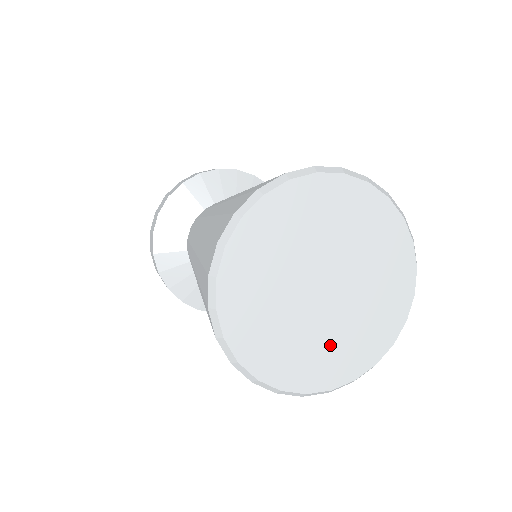
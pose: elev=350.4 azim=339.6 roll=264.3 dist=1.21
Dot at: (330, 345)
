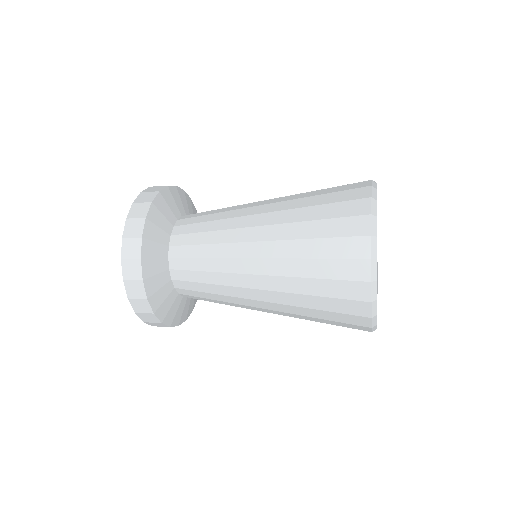
Dot at: occluded
